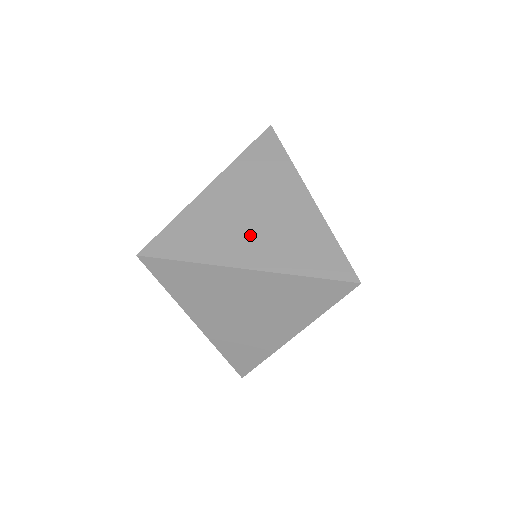
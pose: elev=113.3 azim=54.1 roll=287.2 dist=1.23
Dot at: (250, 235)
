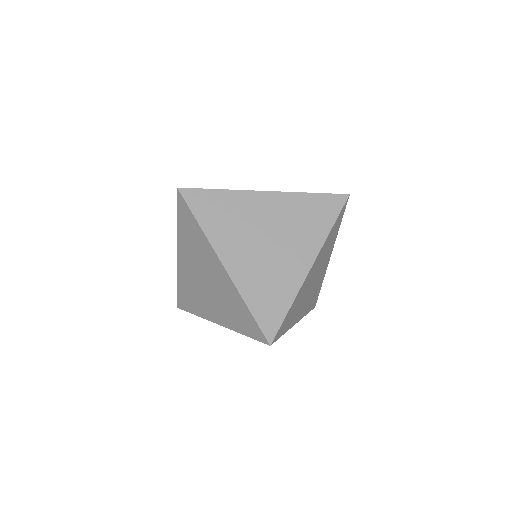
Dot at: occluded
